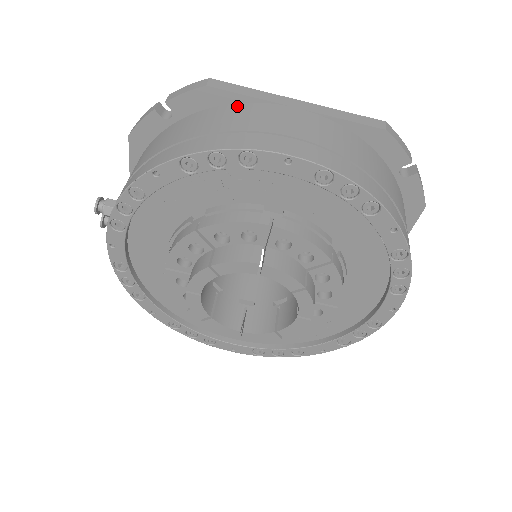
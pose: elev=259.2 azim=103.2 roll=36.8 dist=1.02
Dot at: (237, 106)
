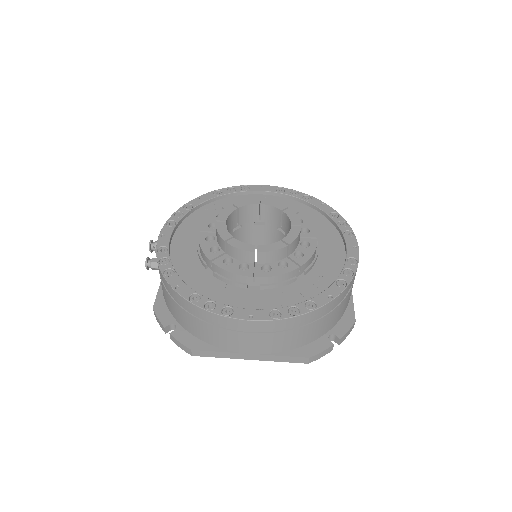
Dot at: occluded
